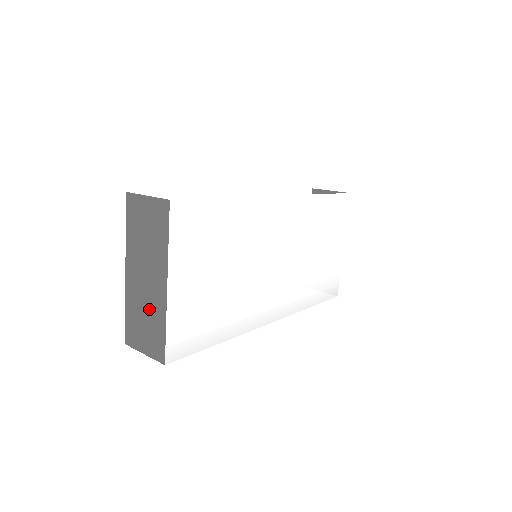
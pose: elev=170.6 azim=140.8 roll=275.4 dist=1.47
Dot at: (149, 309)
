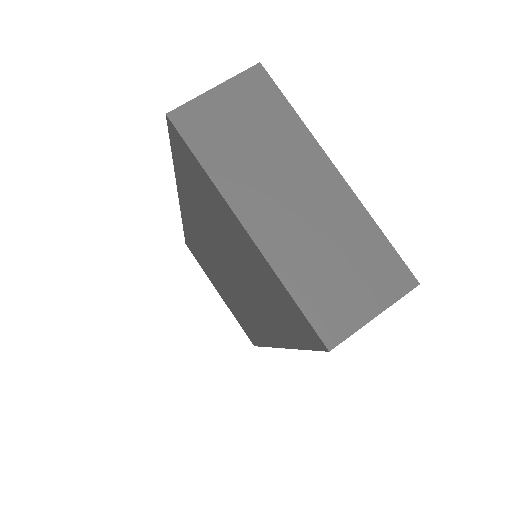
Dot at: (333, 235)
